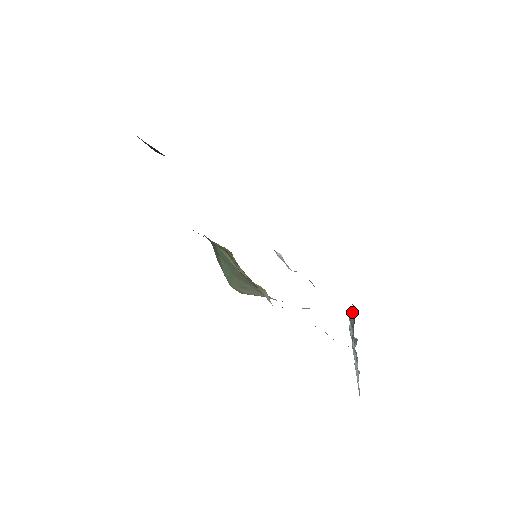
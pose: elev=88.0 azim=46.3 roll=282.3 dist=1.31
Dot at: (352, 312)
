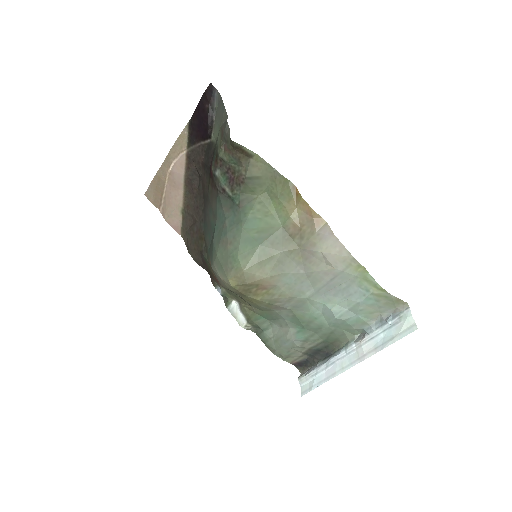
Dot at: (306, 371)
